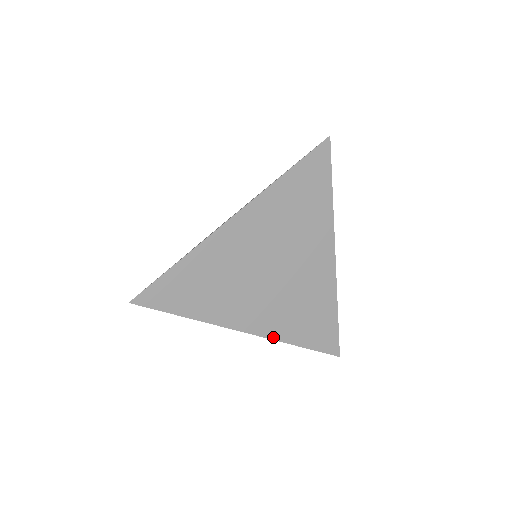
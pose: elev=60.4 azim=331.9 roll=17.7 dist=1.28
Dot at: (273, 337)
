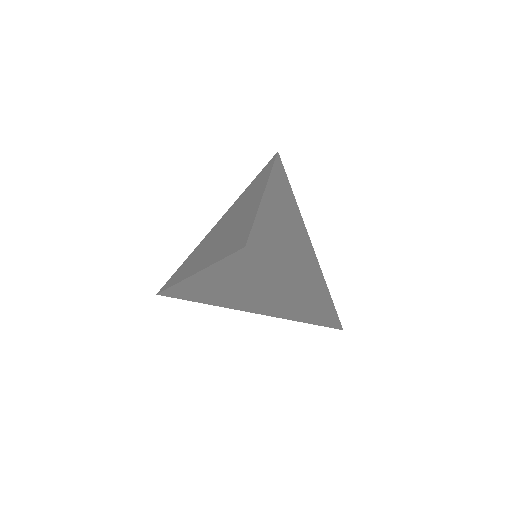
Dot at: (315, 304)
